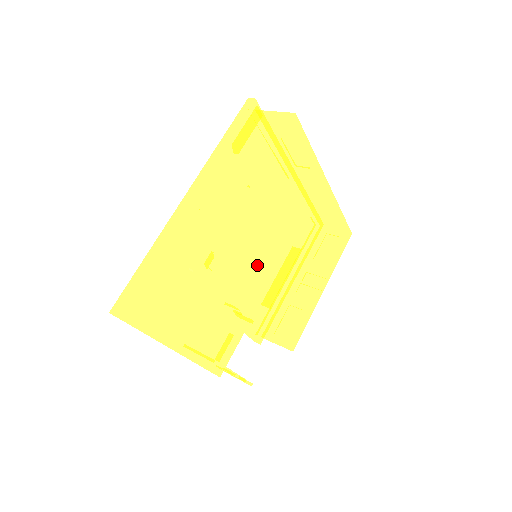
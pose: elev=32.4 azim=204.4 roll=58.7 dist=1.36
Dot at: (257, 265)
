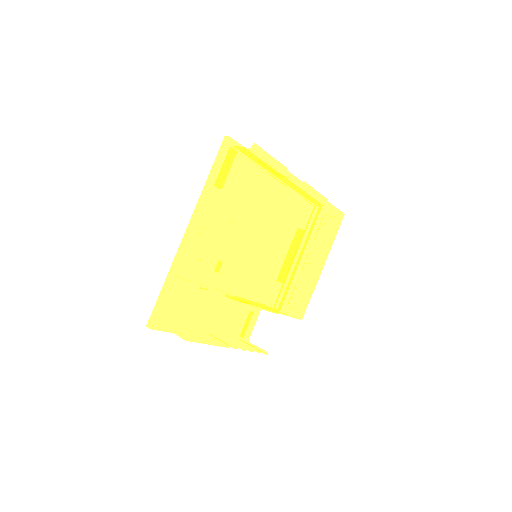
Dot at: (251, 272)
